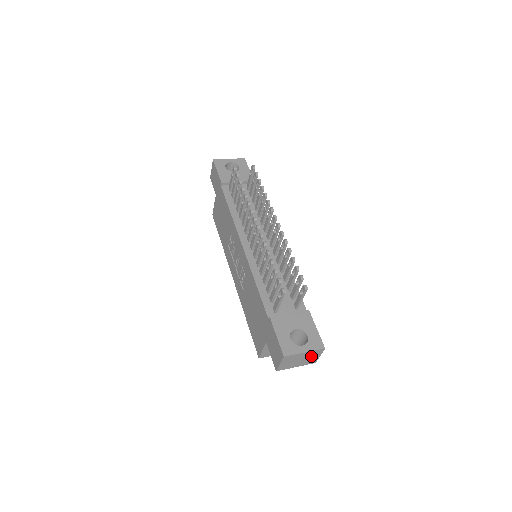
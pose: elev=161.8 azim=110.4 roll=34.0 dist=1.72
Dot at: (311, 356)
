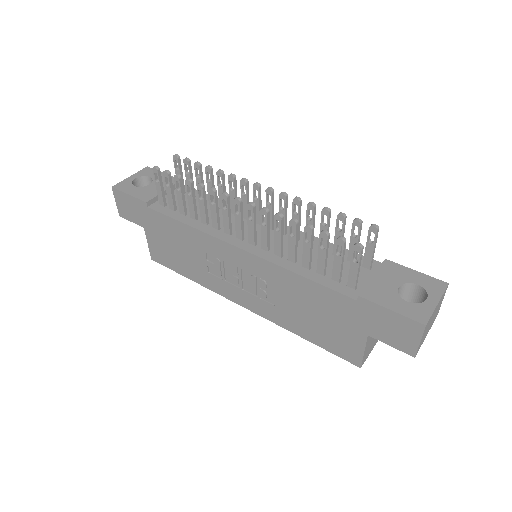
Dot at: (438, 306)
